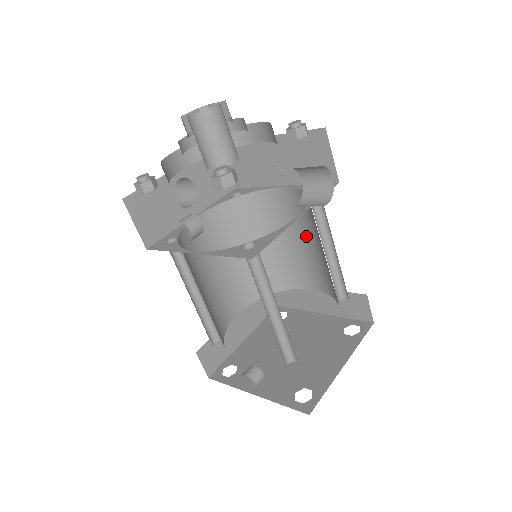
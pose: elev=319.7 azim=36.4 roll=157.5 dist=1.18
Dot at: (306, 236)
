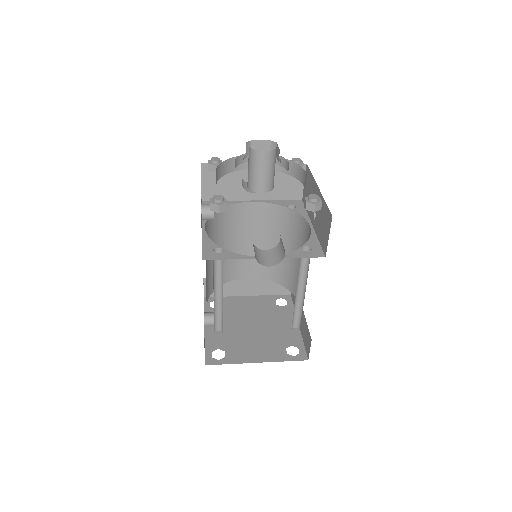
Dot at: occluded
